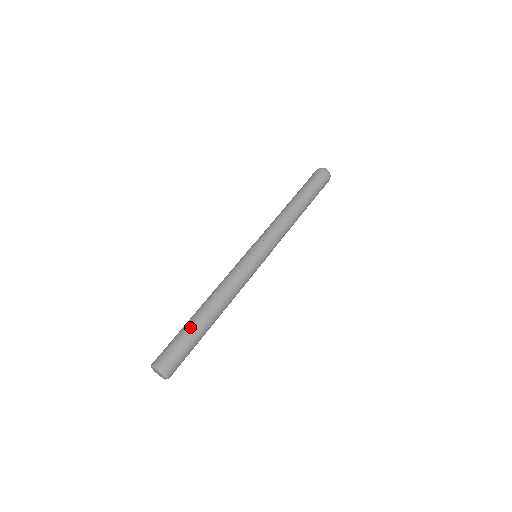
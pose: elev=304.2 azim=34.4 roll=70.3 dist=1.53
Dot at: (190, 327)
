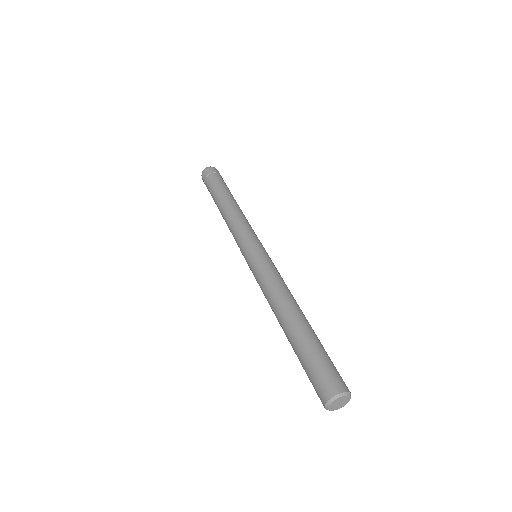
Dot at: (315, 338)
